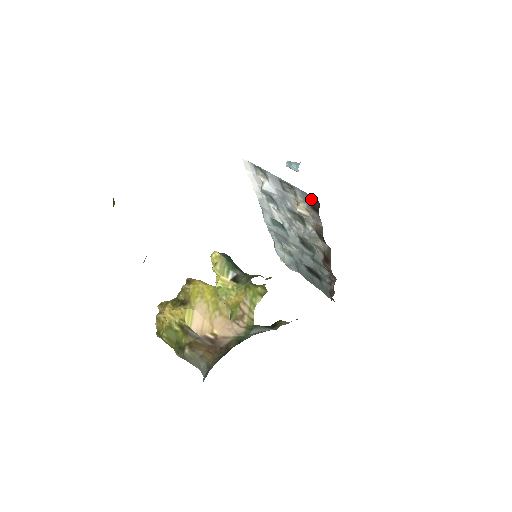
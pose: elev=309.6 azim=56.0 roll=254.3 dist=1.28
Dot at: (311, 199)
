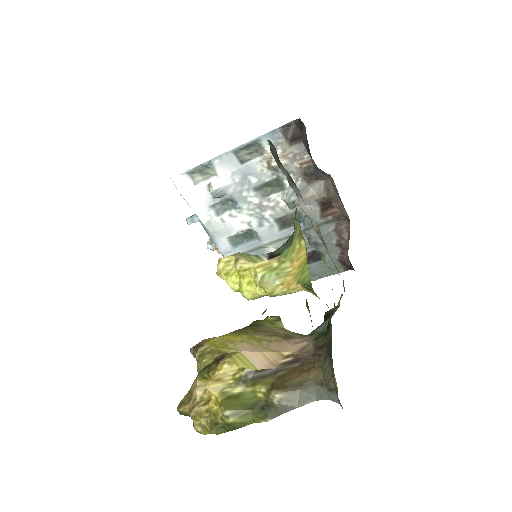
Dot at: (287, 131)
